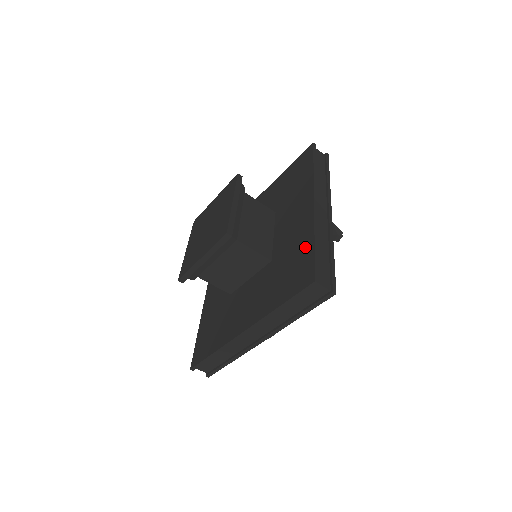
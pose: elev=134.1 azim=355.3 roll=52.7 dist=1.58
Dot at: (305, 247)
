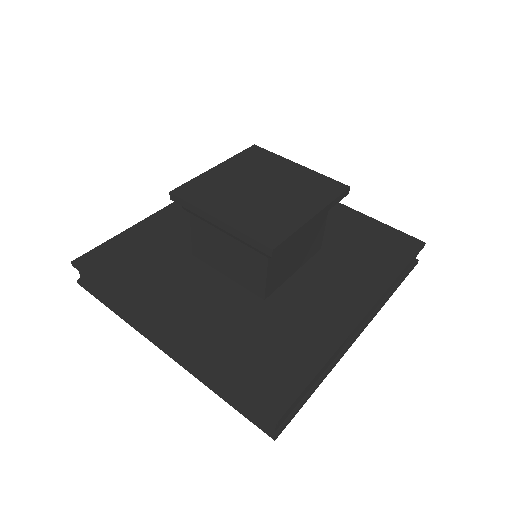
Dot at: (308, 355)
